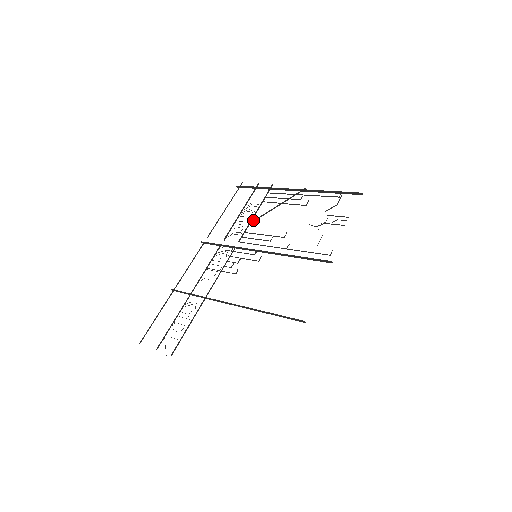
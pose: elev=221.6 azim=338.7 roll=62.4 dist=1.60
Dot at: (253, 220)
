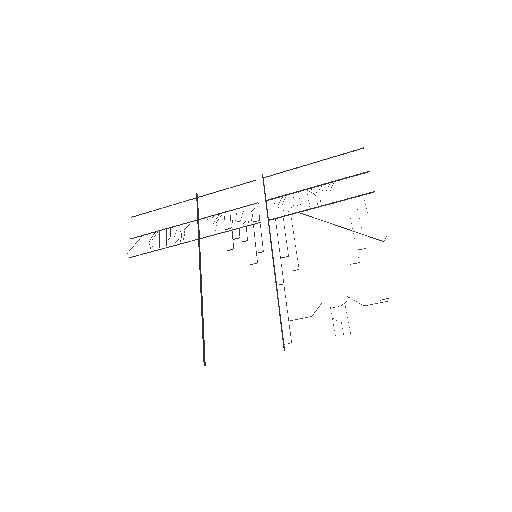
Dot at: occluded
